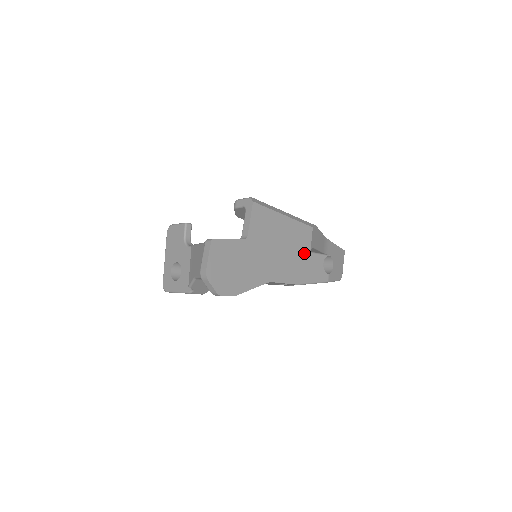
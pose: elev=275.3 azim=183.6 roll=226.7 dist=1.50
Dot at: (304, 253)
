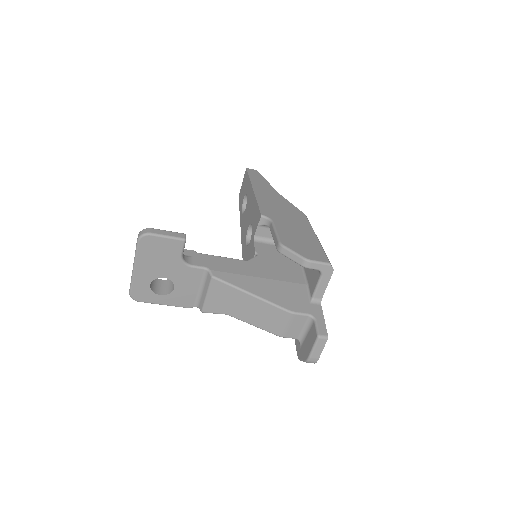
Dot at: occluded
